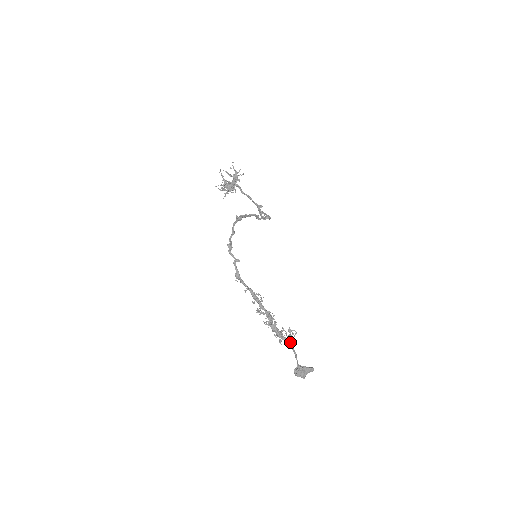
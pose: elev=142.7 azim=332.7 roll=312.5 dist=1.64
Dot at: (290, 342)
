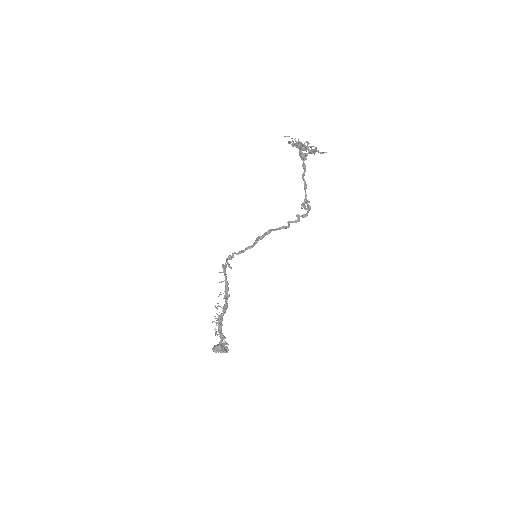
Dot at: (223, 339)
